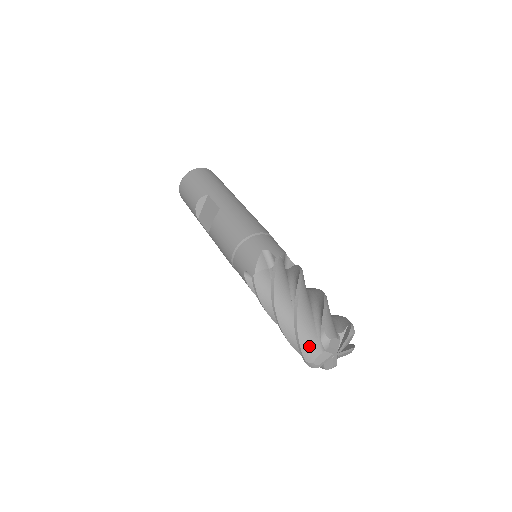
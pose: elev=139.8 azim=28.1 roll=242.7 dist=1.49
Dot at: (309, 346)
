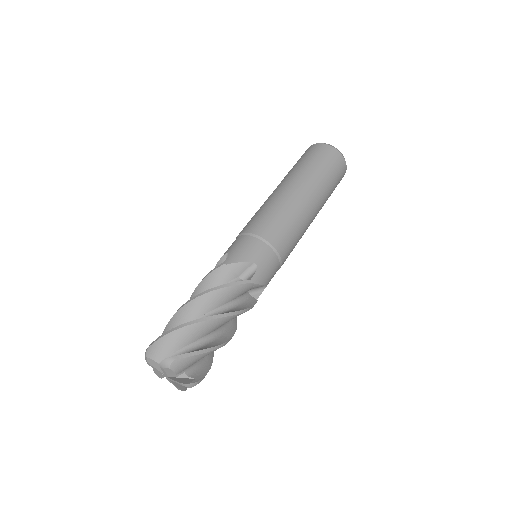
Dot at: occluded
